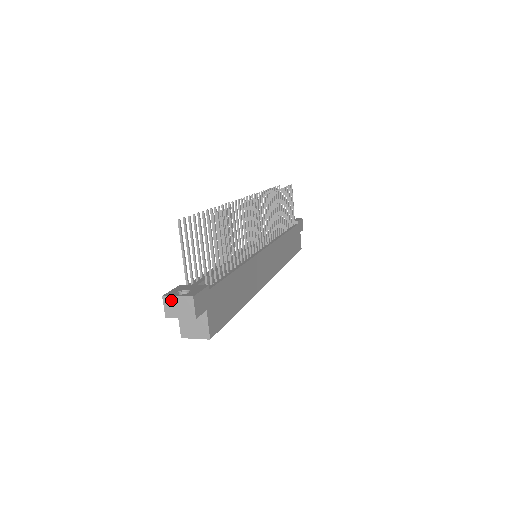
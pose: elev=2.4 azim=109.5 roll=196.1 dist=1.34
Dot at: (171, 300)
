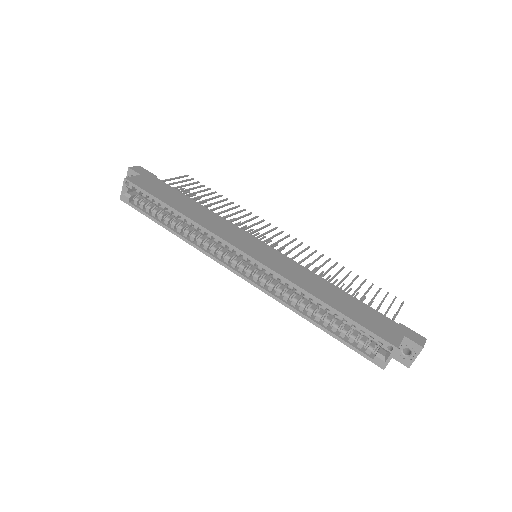
Dot at: occluded
